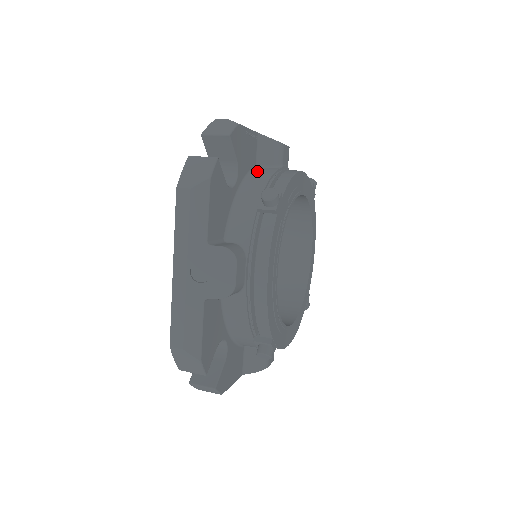
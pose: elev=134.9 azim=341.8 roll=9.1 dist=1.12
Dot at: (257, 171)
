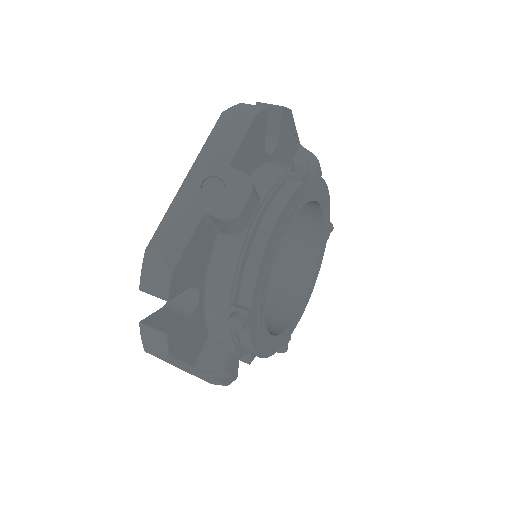
Dot at: occluded
